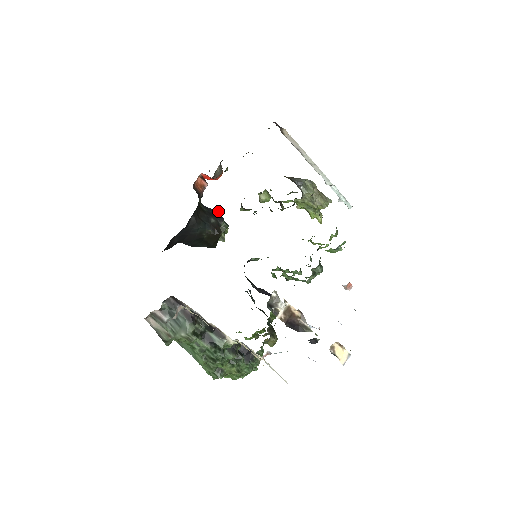
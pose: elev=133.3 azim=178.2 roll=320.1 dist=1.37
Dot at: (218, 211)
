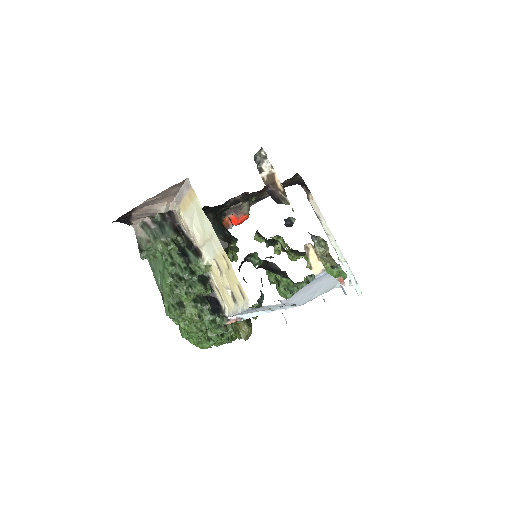
Dot at: occluded
